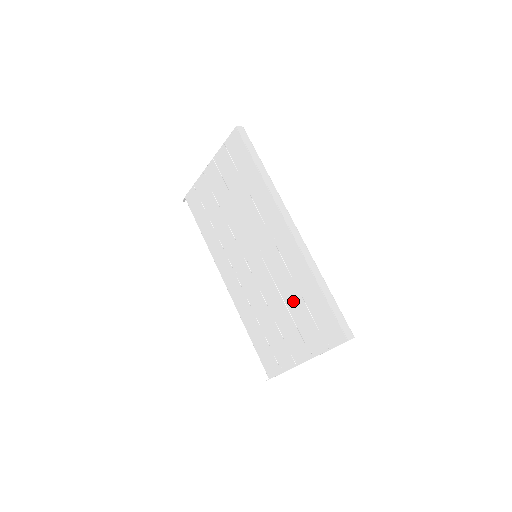
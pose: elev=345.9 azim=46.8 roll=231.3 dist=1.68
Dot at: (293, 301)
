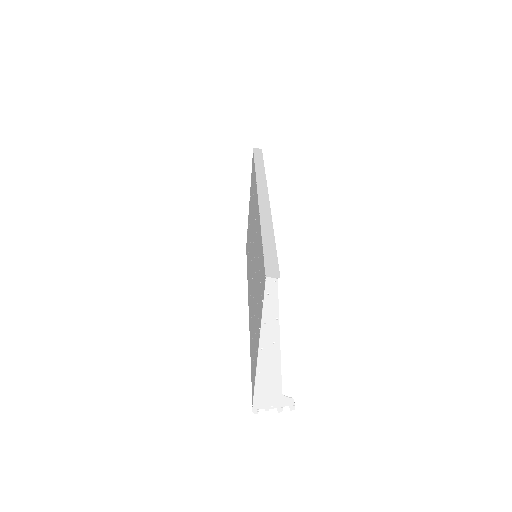
Dot at: (257, 275)
